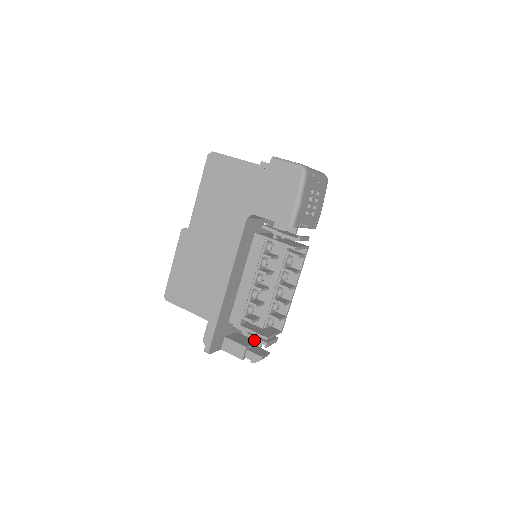
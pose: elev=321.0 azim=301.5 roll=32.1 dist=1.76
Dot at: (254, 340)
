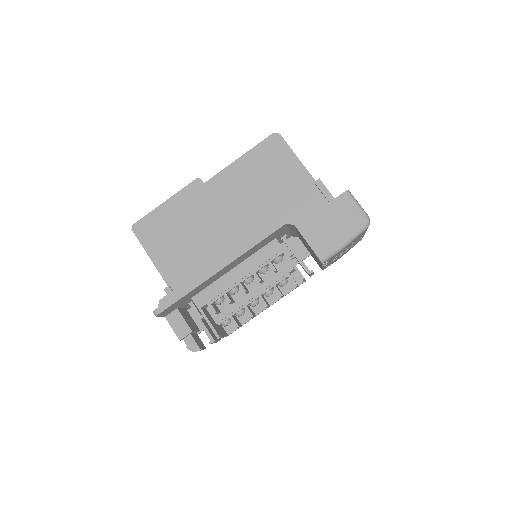
Dot at: occluded
